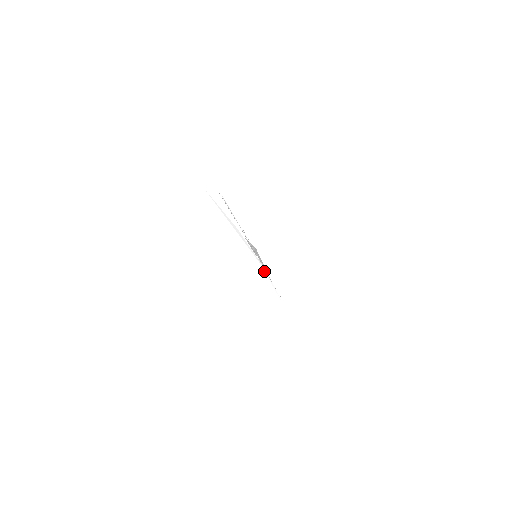
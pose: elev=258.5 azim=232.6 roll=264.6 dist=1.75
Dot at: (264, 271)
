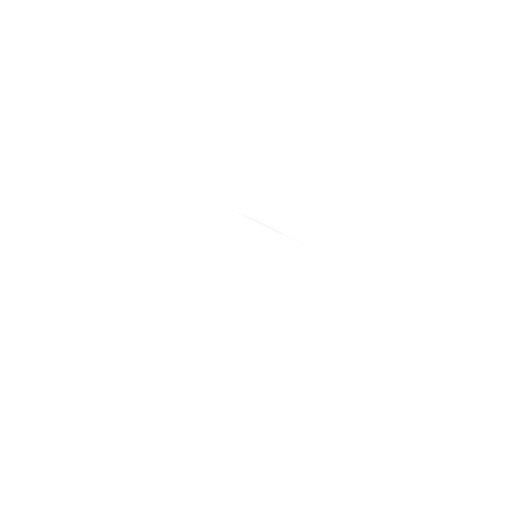
Dot at: occluded
